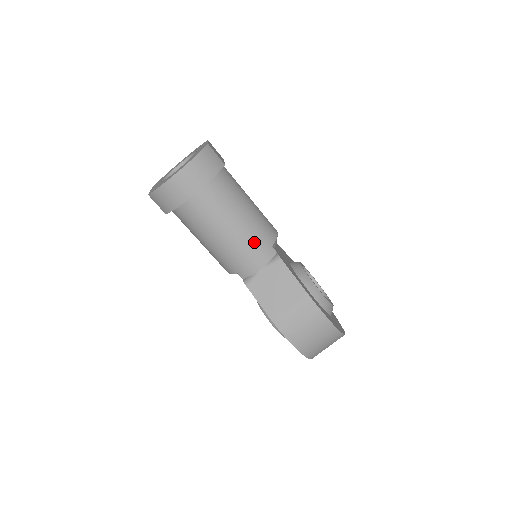
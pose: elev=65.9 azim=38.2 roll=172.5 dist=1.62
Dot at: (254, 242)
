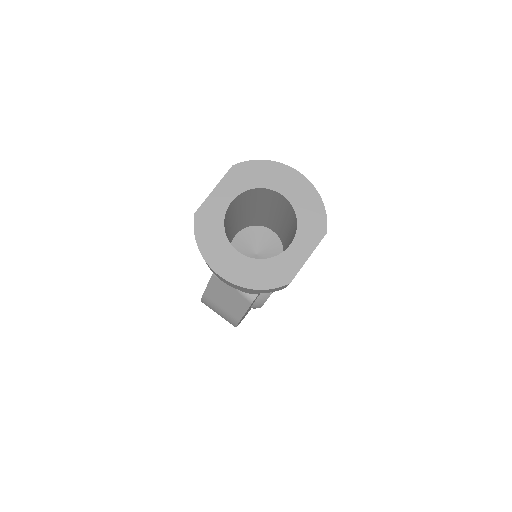
Dot at: occluded
